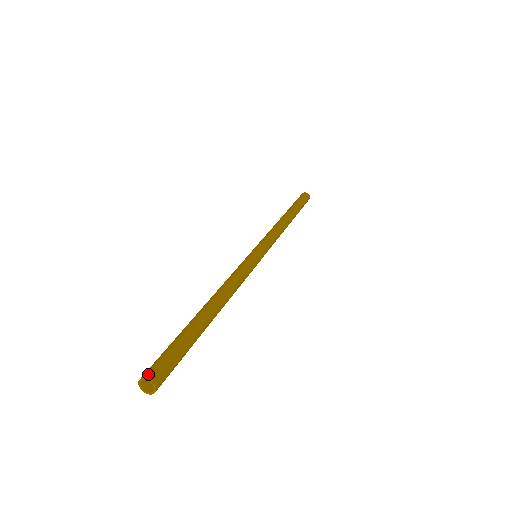
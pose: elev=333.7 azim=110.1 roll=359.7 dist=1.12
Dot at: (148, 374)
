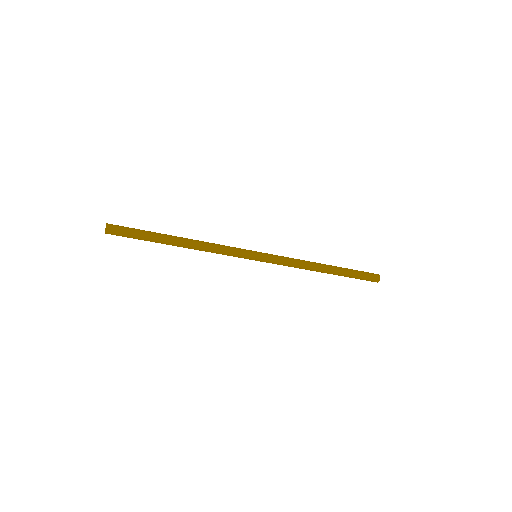
Dot at: (109, 224)
